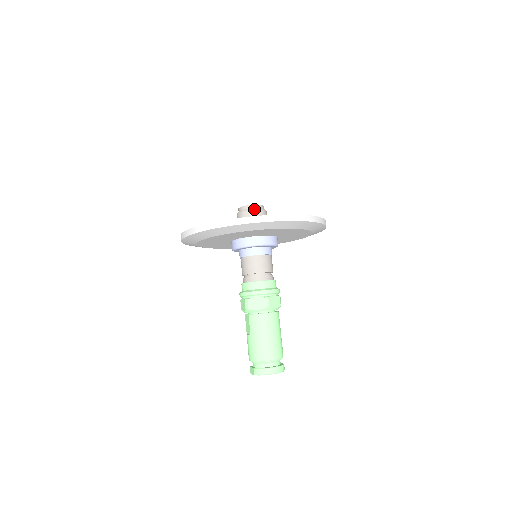
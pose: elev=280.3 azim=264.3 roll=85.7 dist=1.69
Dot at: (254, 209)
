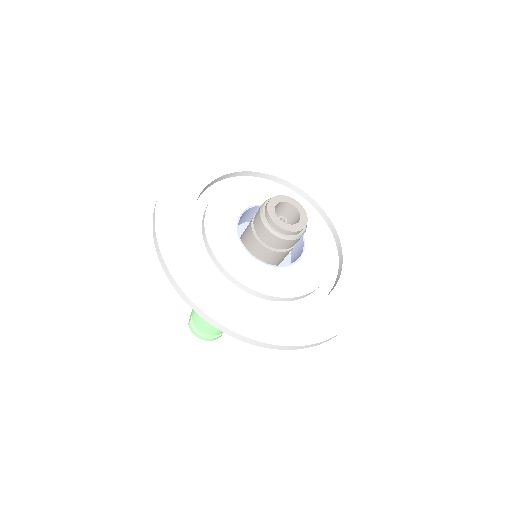
Dot at: (278, 236)
